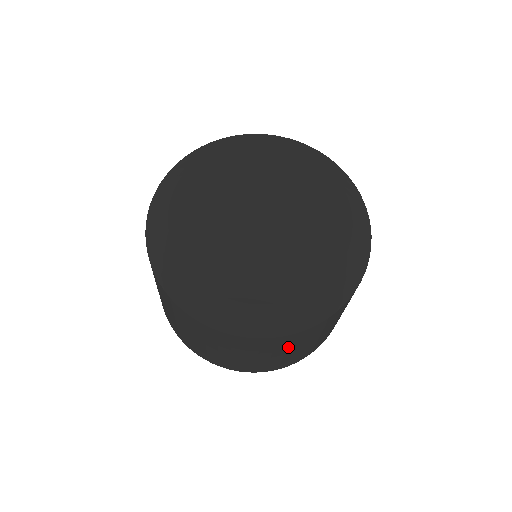
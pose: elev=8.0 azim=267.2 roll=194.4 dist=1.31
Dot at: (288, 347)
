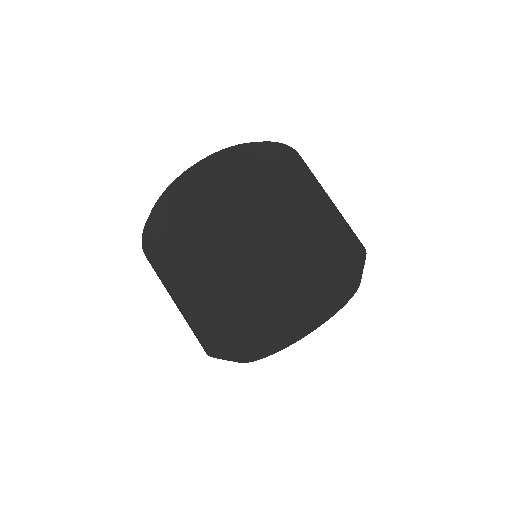
Dot at: occluded
